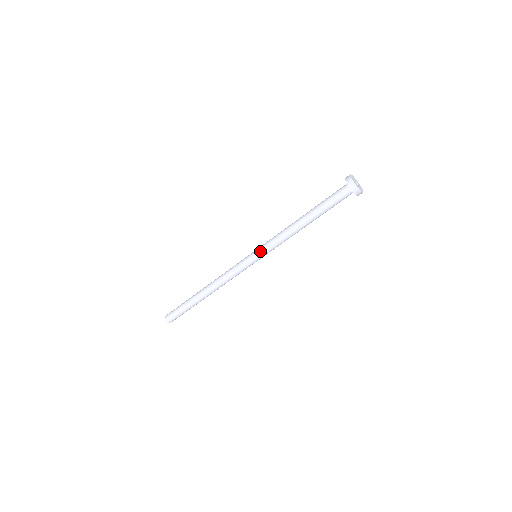
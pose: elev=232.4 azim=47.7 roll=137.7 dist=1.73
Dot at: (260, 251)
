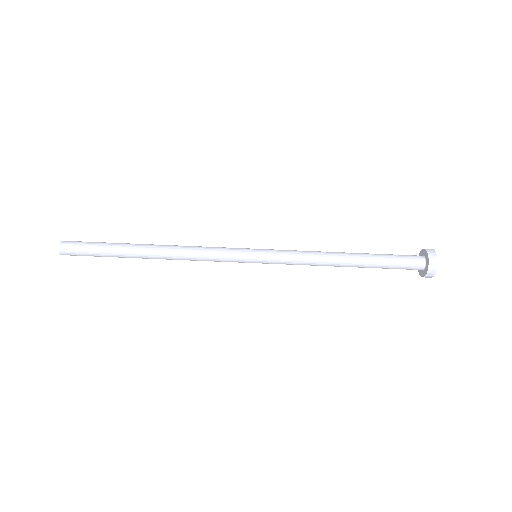
Dot at: (269, 255)
